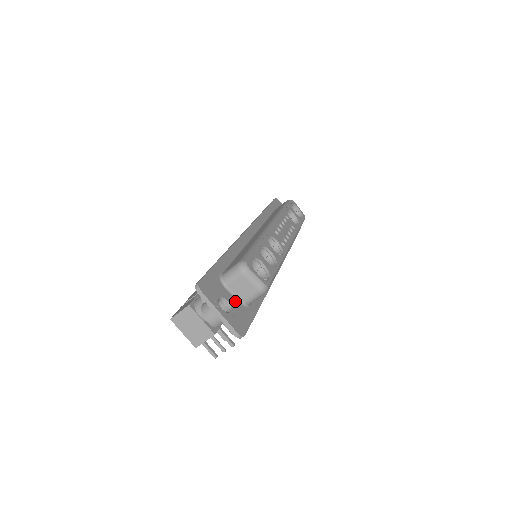
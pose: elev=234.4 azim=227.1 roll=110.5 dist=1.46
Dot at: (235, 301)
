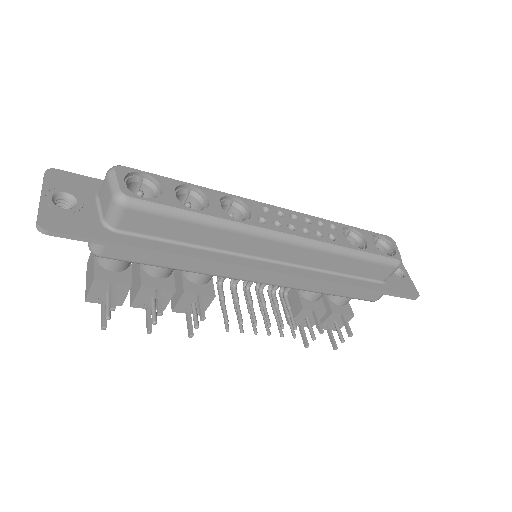
Dot at: (93, 212)
